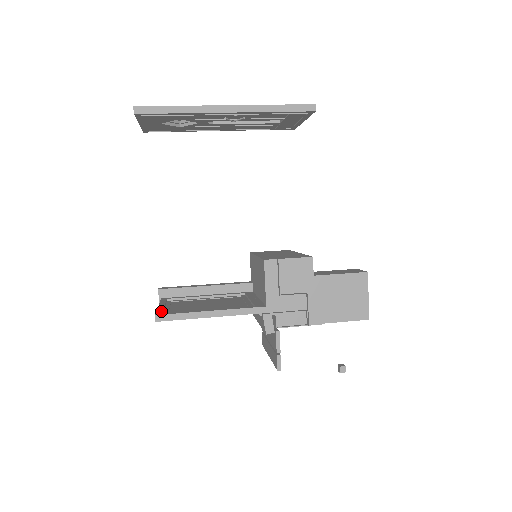
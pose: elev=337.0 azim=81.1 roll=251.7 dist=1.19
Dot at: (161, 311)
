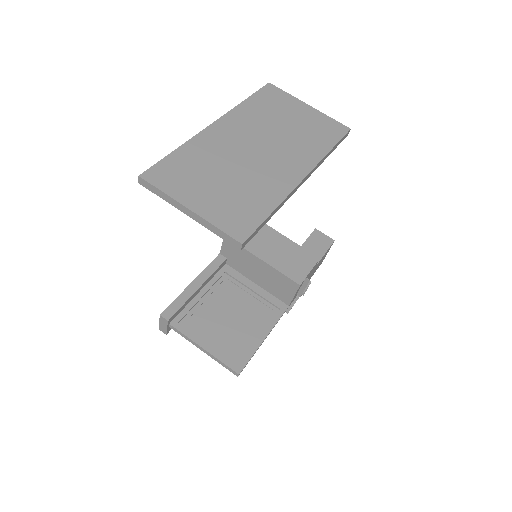
Dot at: (230, 363)
